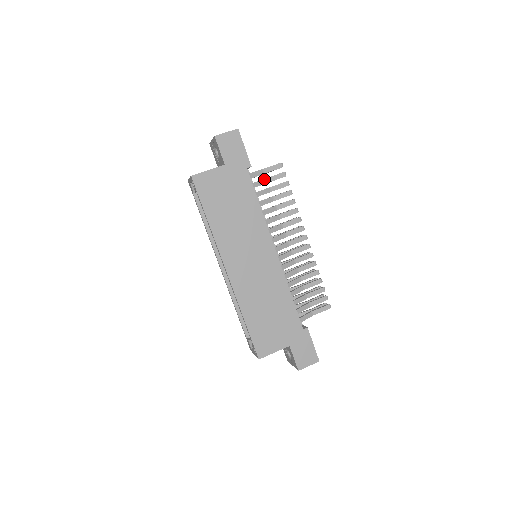
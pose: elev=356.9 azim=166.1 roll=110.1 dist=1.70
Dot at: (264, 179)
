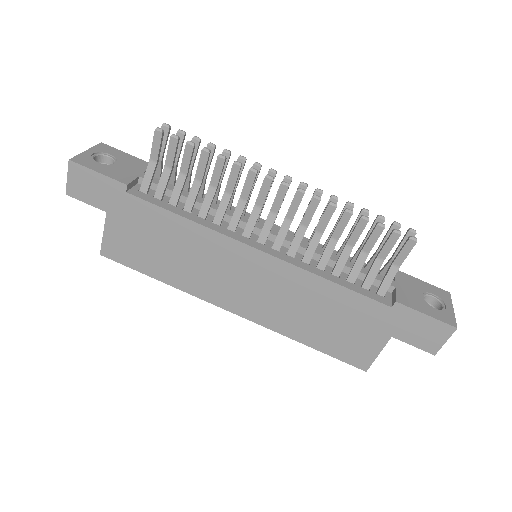
Dot at: (163, 170)
